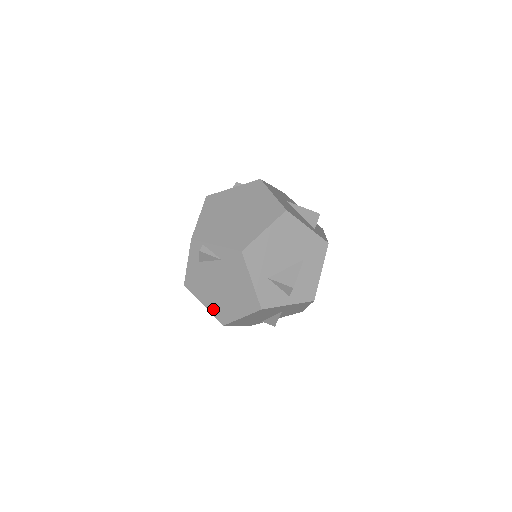
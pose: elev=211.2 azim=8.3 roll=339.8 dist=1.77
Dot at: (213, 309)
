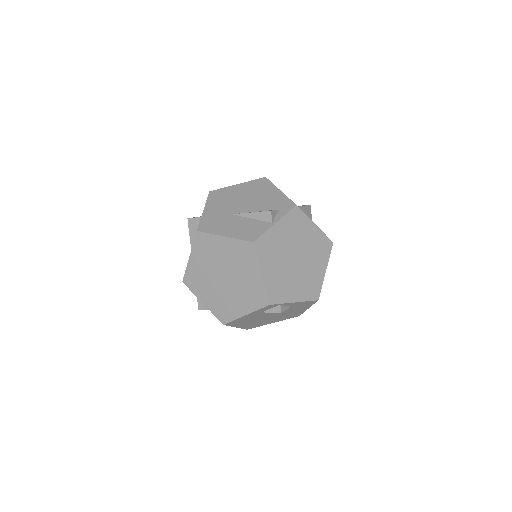
Dot at: occluded
